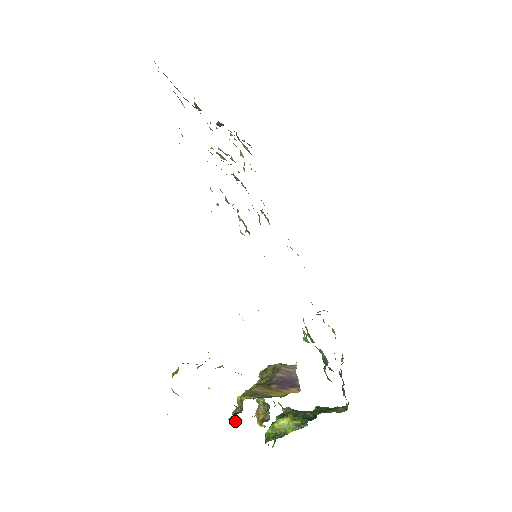
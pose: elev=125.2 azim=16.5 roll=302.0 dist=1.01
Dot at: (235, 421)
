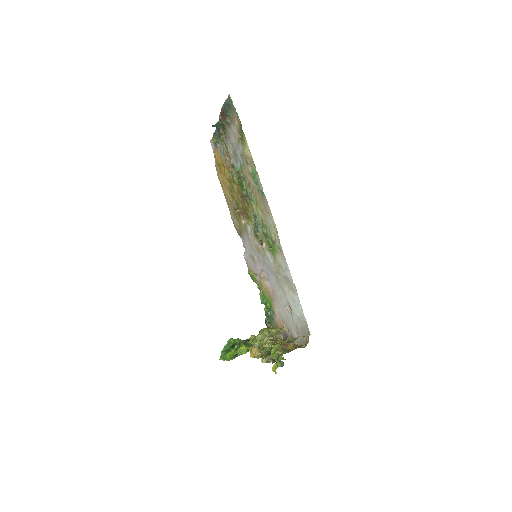
Dot at: (266, 362)
